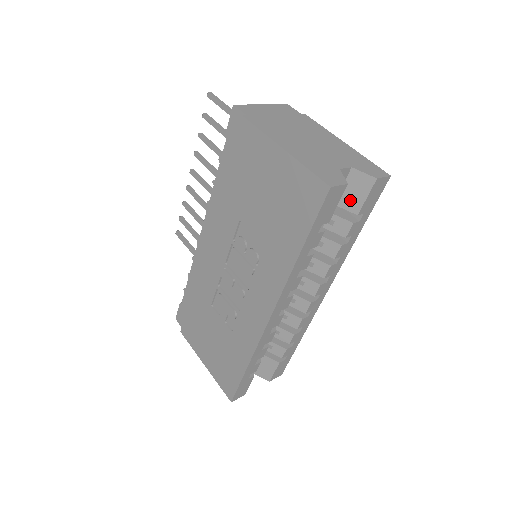
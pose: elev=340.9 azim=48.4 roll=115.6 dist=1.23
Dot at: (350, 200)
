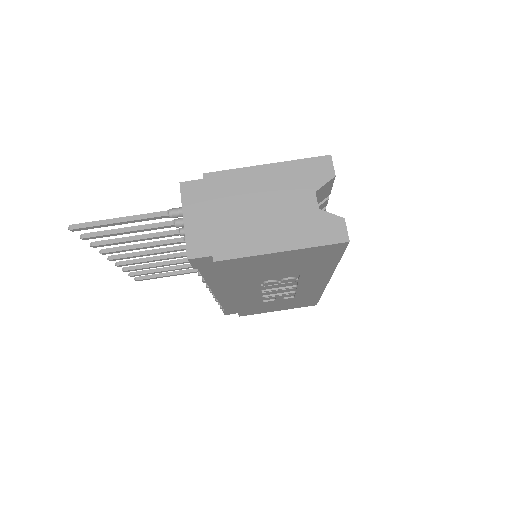
Dot at: (322, 198)
